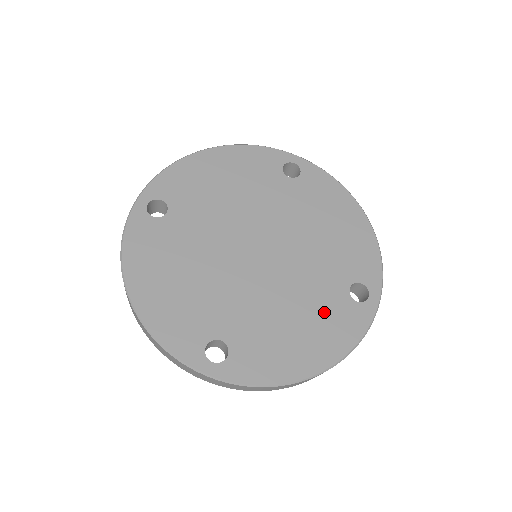
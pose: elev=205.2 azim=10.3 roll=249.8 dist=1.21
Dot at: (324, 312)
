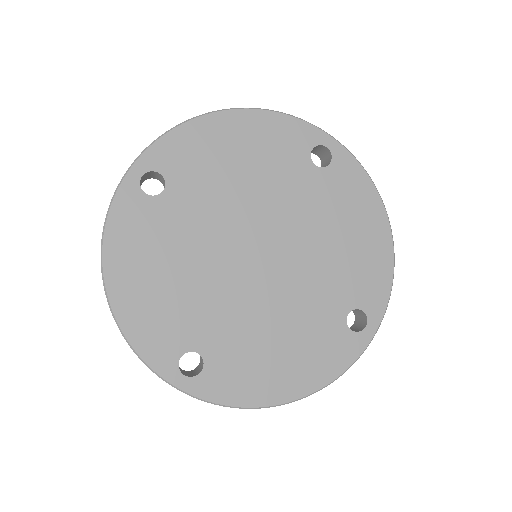
Dot at: (314, 337)
